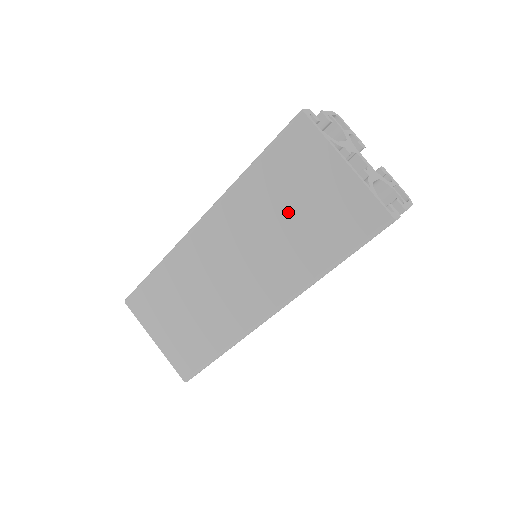
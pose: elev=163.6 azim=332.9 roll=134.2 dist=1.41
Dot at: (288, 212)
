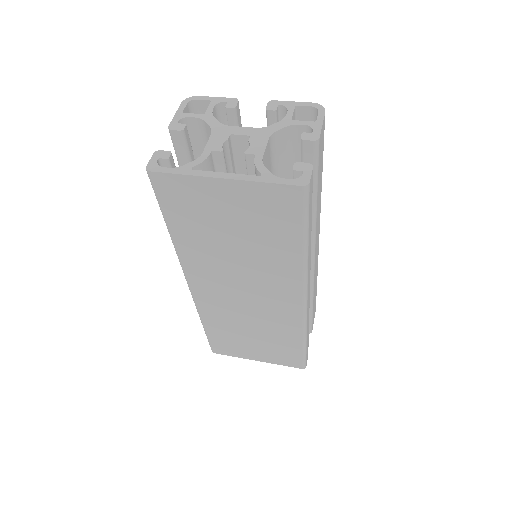
Dot at: (230, 240)
